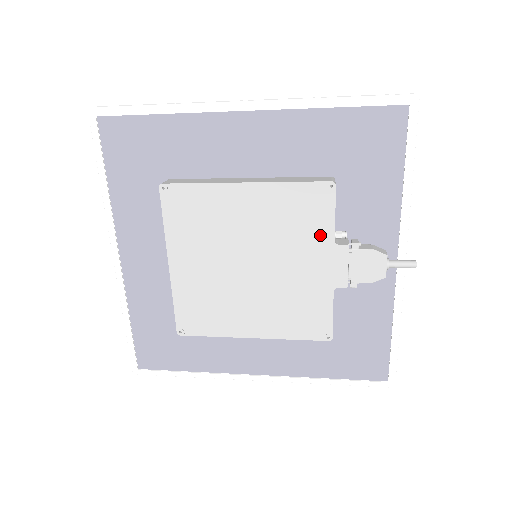
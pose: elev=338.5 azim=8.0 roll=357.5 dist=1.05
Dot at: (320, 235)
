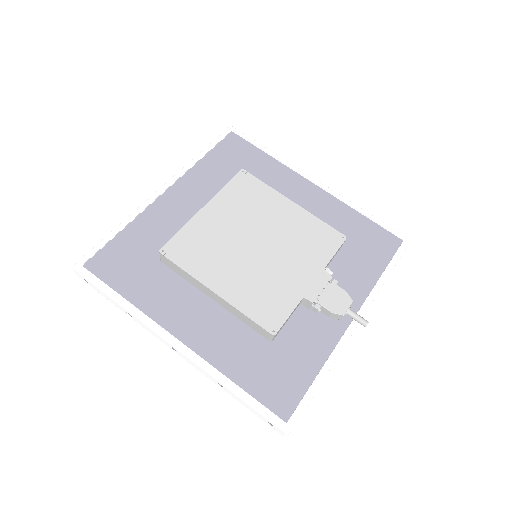
Dot at: (318, 258)
